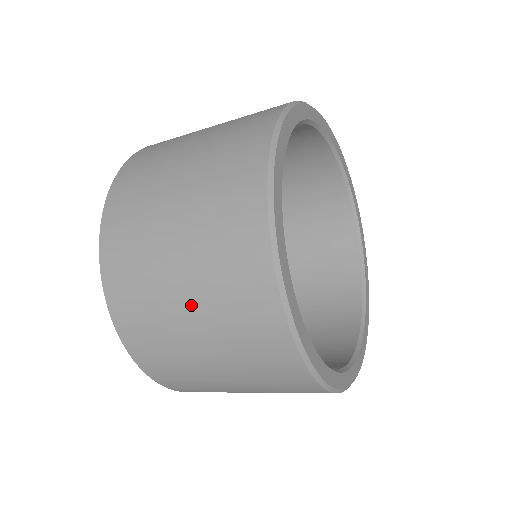
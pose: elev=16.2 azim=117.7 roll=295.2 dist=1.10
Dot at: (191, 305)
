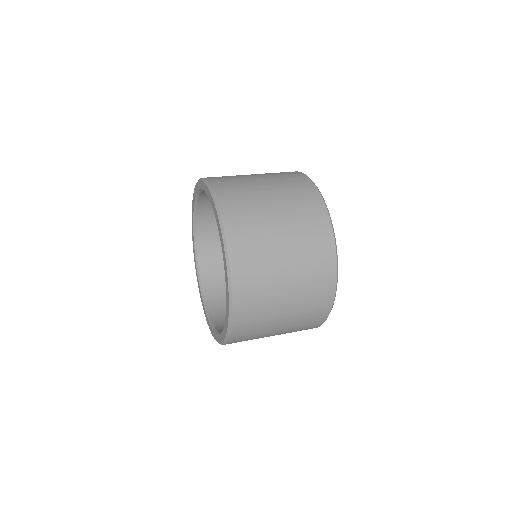
Dot at: occluded
